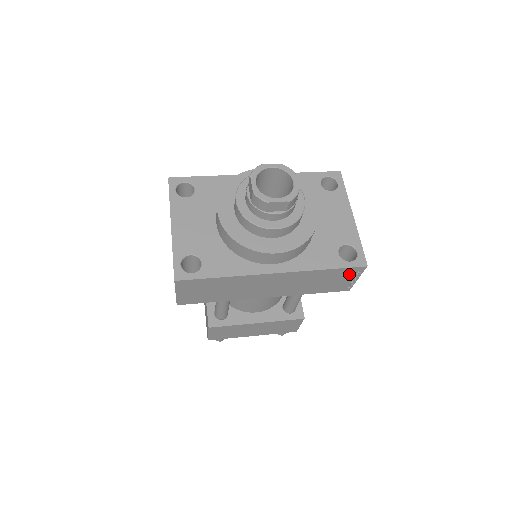
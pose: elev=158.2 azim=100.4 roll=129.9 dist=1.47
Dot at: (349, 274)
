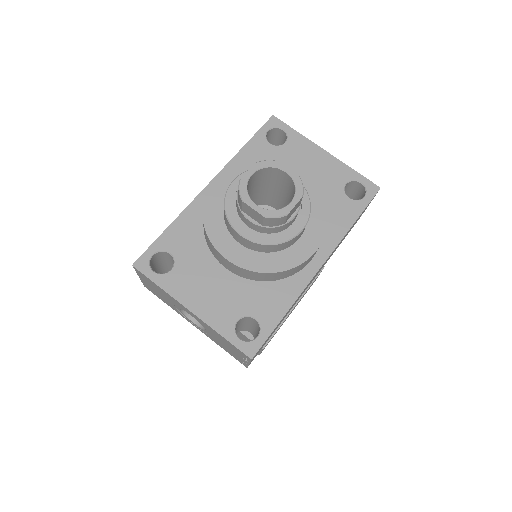
Dot at: (366, 207)
